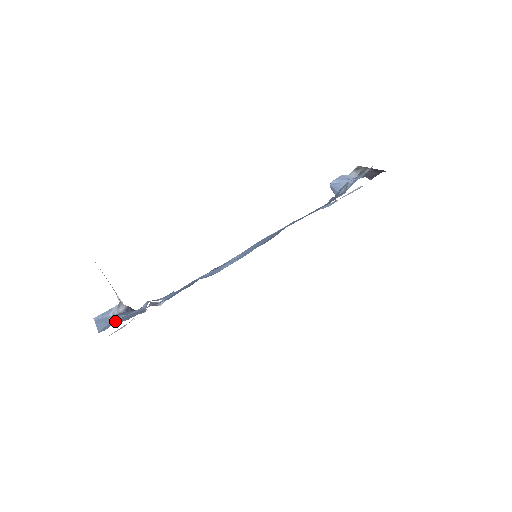
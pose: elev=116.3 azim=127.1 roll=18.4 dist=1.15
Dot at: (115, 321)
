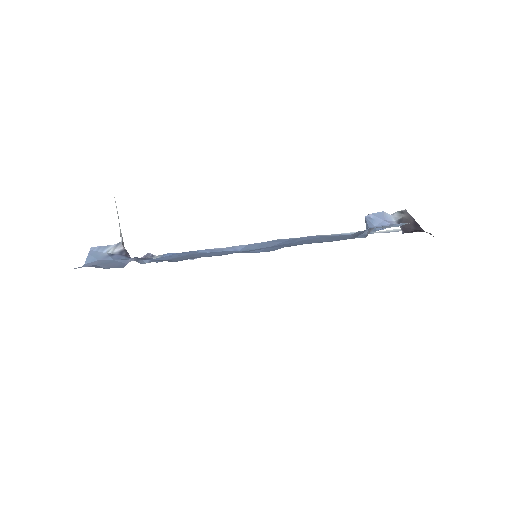
Dot at: (101, 261)
